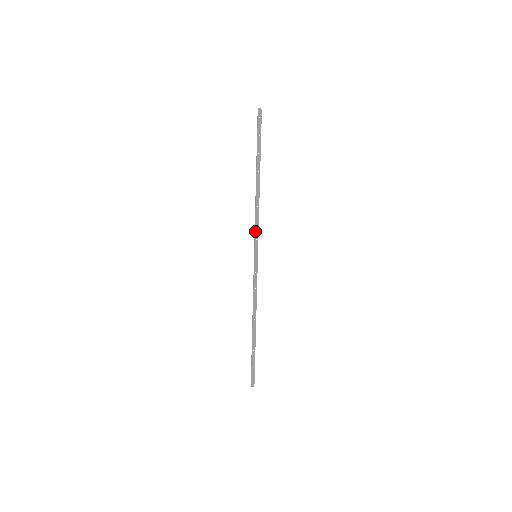
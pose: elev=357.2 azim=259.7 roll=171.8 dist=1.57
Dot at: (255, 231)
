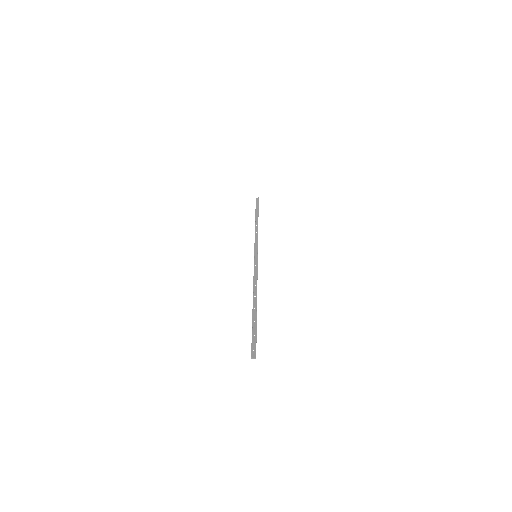
Dot at: (254, 270)
